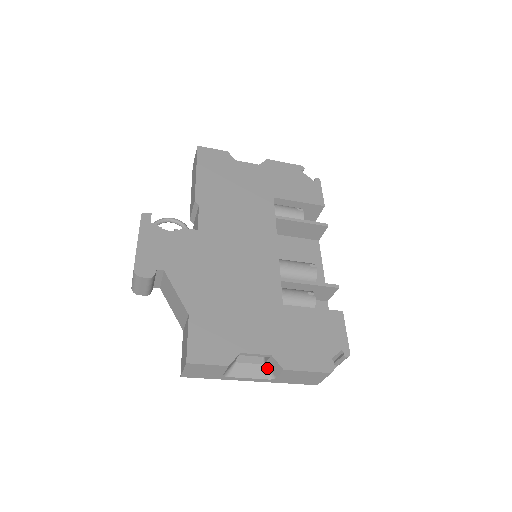
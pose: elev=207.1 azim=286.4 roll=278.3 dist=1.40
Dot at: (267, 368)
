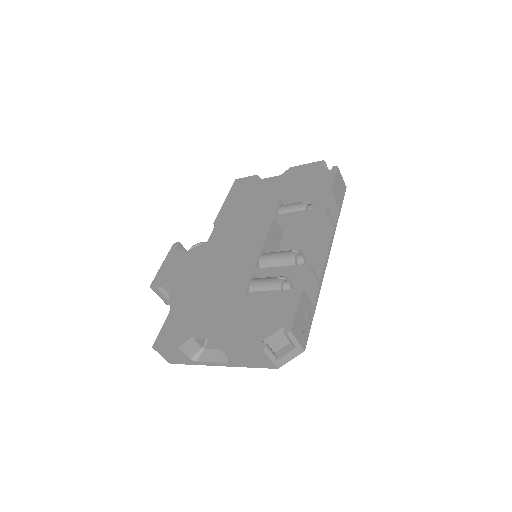
Dot at: occluded
